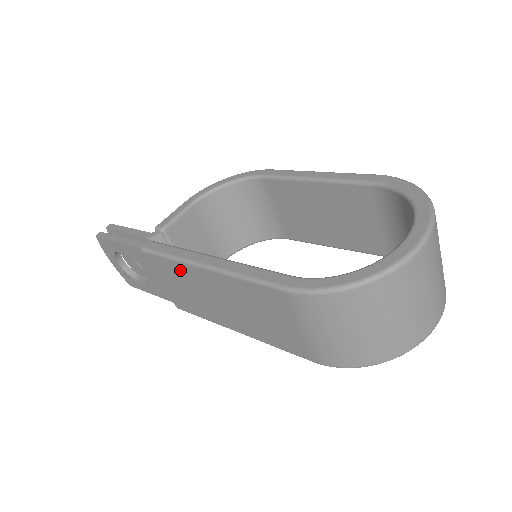
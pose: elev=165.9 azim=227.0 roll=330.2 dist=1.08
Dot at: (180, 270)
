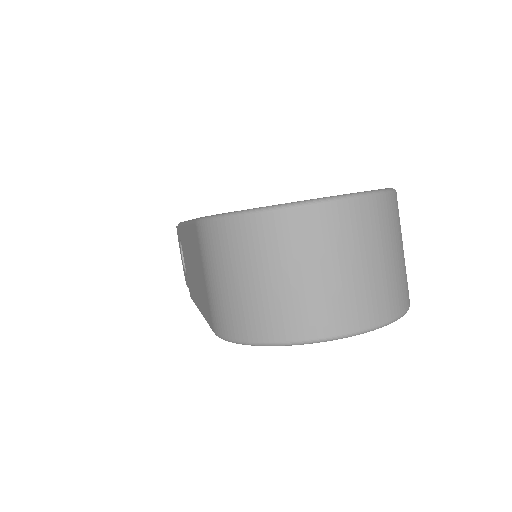
Dot at: (184, 236)
